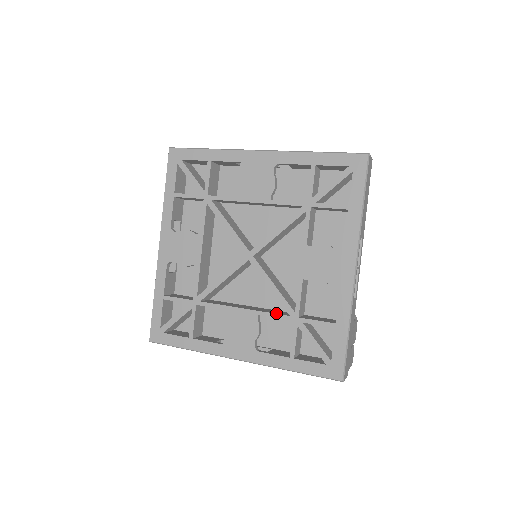
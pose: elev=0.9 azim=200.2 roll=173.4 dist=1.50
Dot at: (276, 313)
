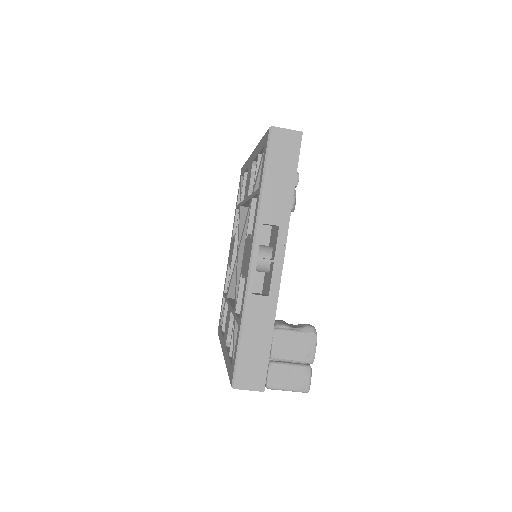
Dot at: occluded
